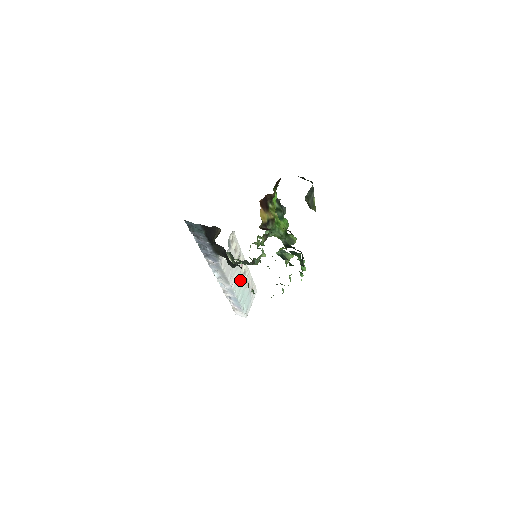
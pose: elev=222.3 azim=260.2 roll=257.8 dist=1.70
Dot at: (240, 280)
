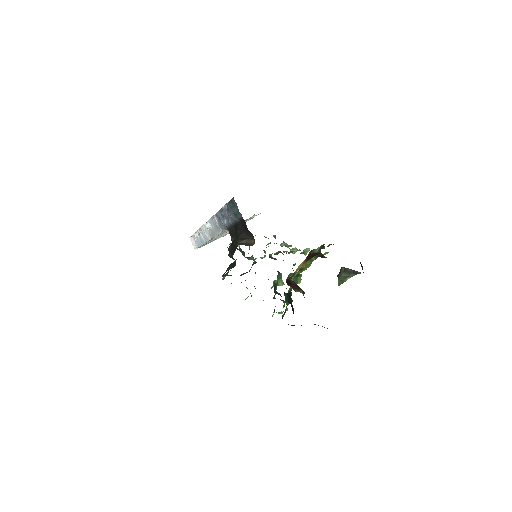
Dot at: (222, 234)
